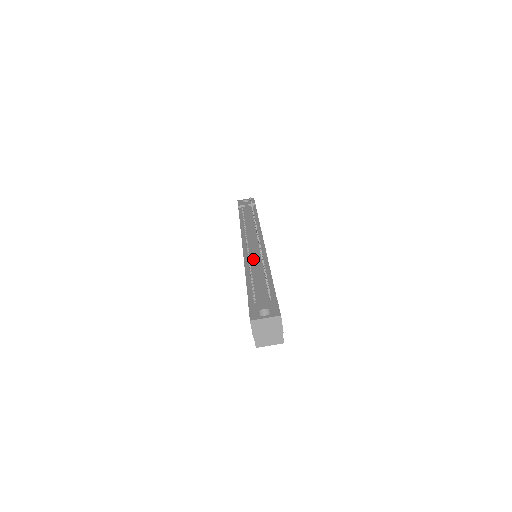
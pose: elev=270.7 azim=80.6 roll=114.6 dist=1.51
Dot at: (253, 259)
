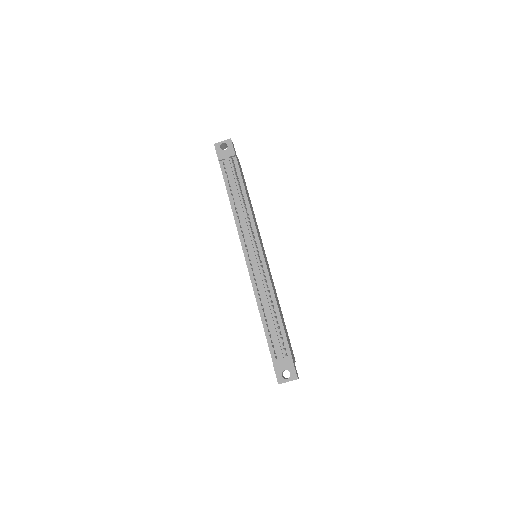
Dot at: (261, 292)
